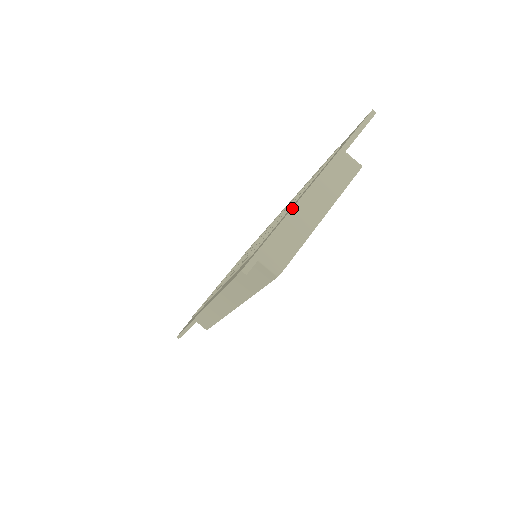
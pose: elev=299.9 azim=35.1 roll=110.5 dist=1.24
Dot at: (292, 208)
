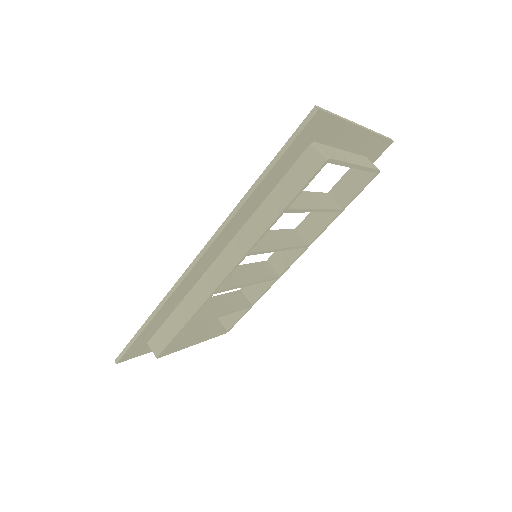
Dot at: (347, 119)
